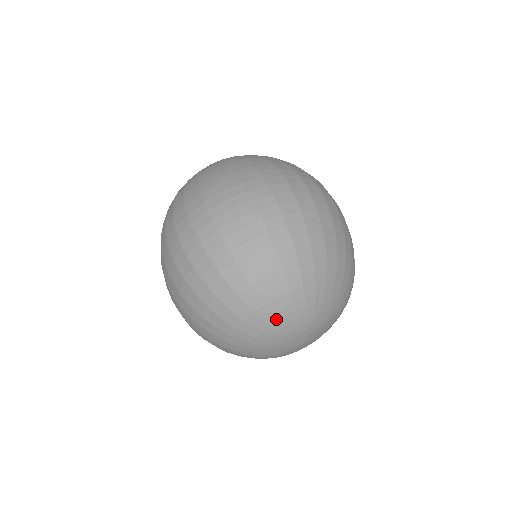
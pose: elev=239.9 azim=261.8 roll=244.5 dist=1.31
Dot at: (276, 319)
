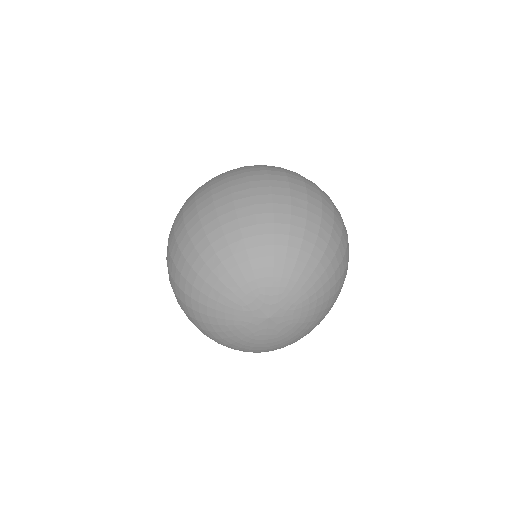
Dot at: (294, 267)
